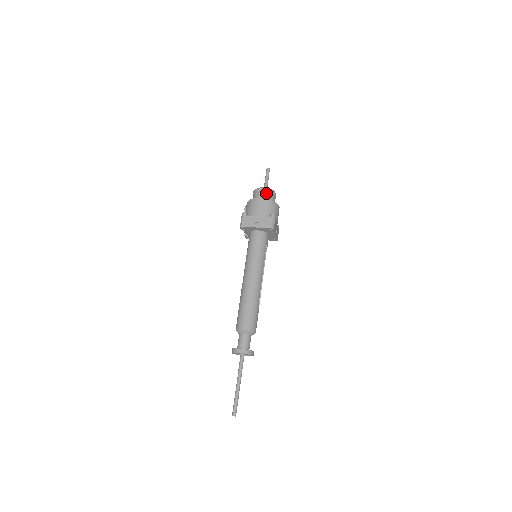
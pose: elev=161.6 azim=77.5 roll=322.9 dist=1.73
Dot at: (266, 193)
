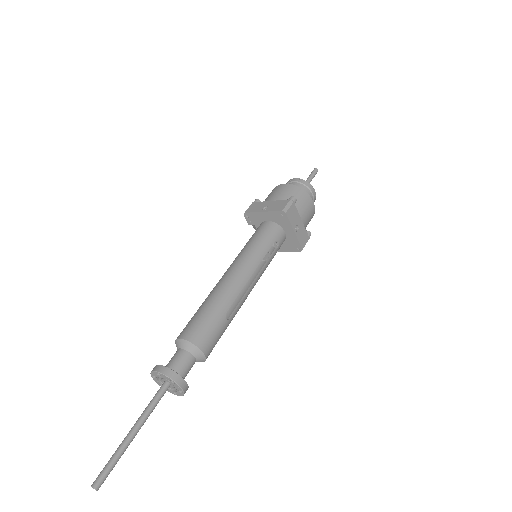
Dot at: (297, 183)
